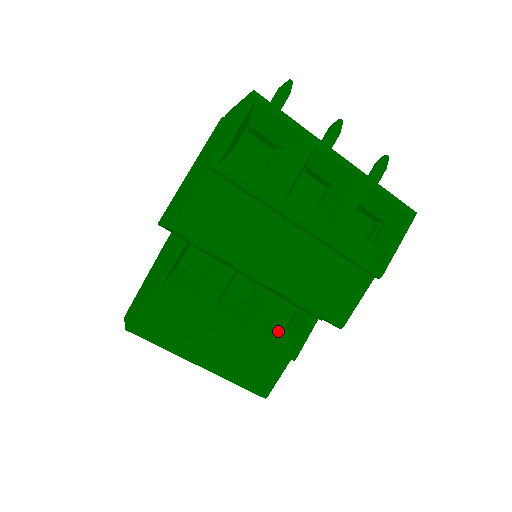
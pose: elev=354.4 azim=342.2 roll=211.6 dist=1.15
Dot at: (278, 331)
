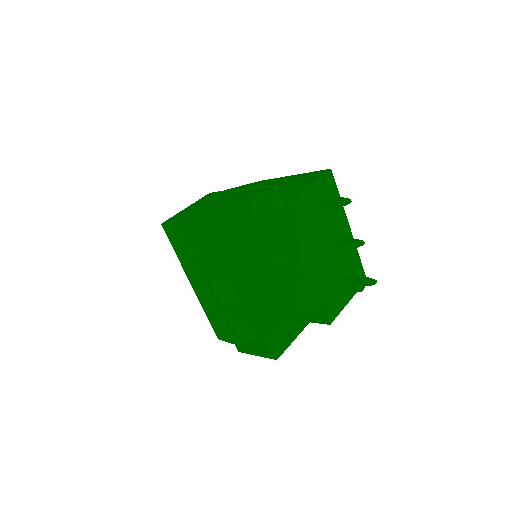
Dot at: occluded
